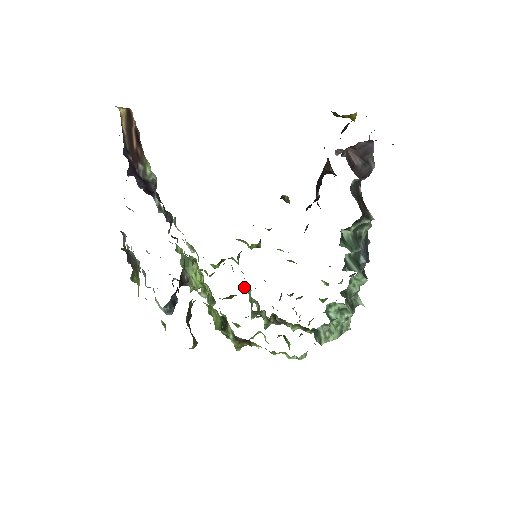
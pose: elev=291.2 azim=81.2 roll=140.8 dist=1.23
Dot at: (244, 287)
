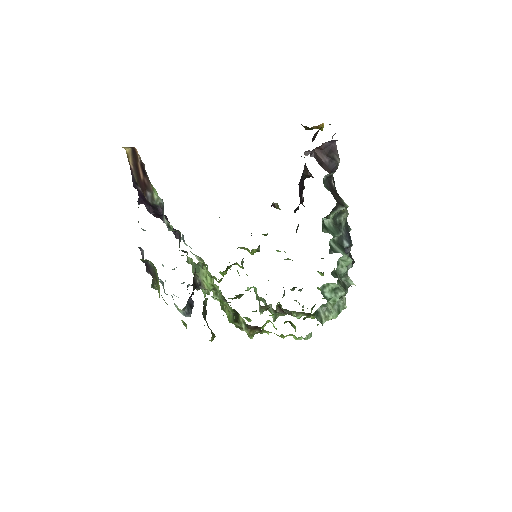
Dot at: (250, 287)
